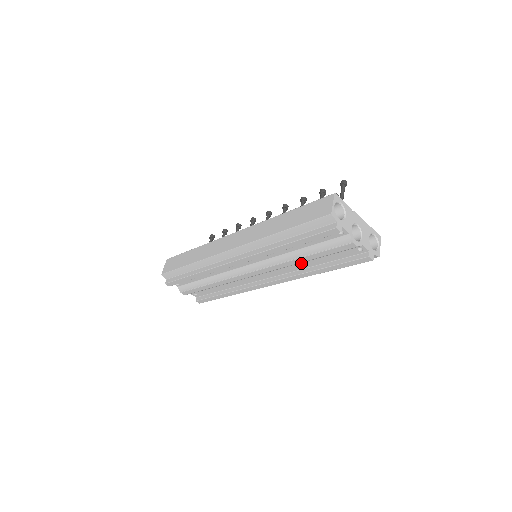
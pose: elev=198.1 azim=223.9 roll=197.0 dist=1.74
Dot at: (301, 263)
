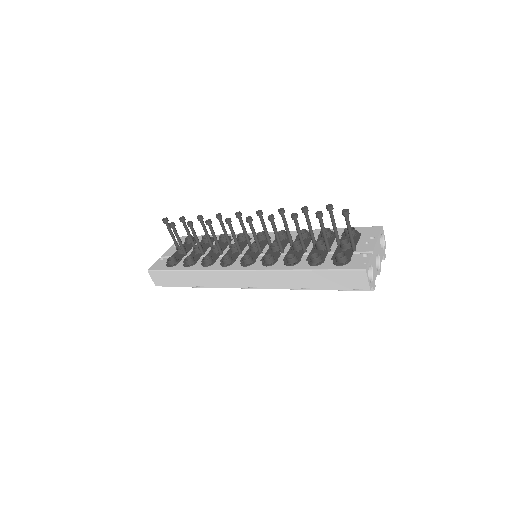
Dot at: occluded
